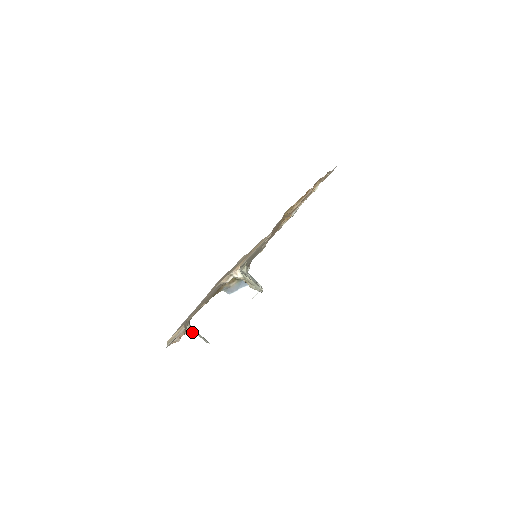
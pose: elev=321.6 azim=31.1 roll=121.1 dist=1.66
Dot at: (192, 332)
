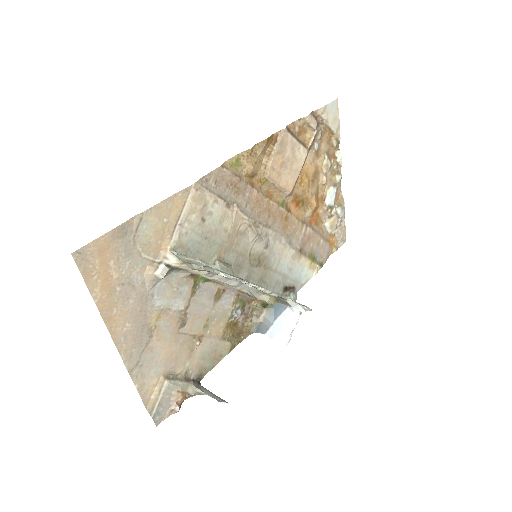
Dot at: (202, 394)
